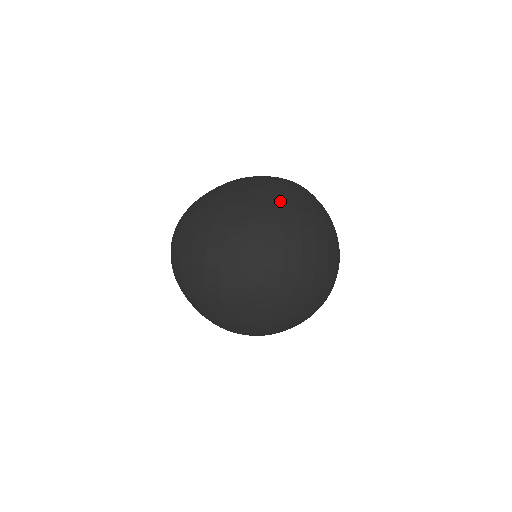
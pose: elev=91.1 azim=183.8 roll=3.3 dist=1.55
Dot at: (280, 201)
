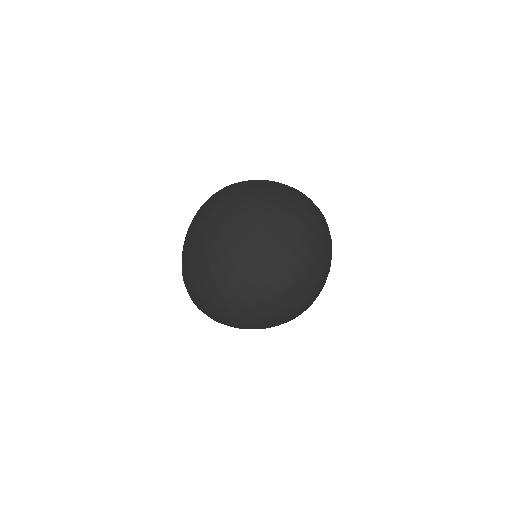
Dot at: (267, 204)
